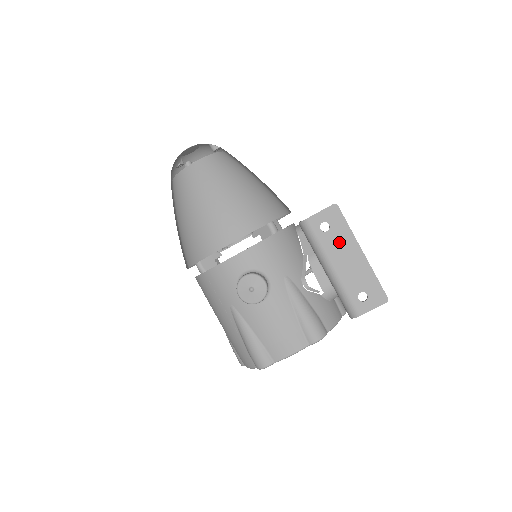
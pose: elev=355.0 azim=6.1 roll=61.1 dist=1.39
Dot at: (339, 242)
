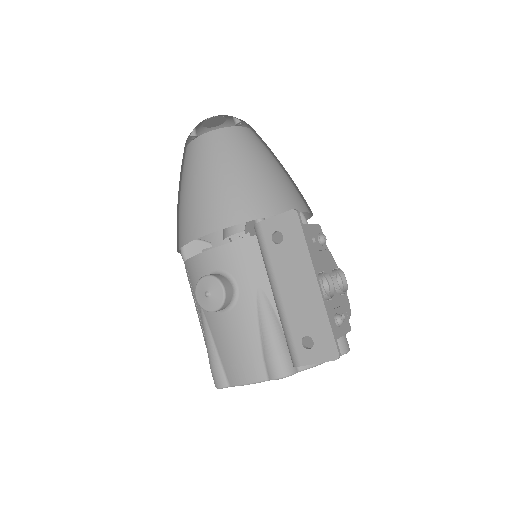
Dot at: (291, 262)
